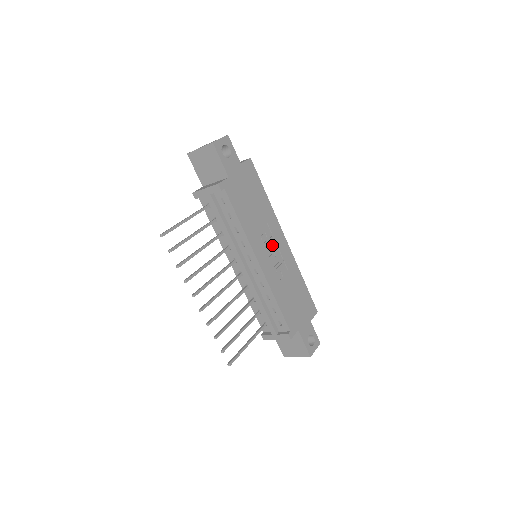
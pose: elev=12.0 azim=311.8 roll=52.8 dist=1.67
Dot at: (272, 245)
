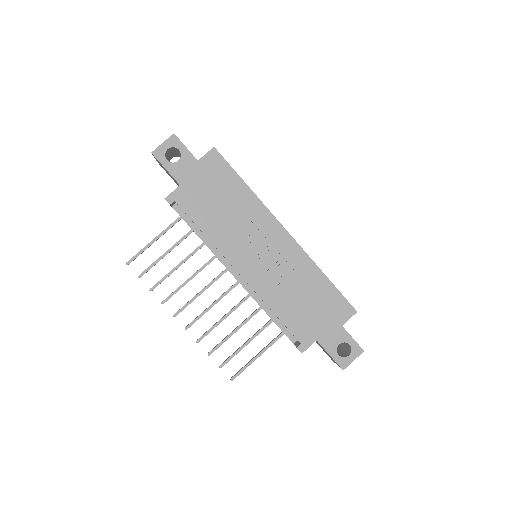
Dot at: (262, 245)
